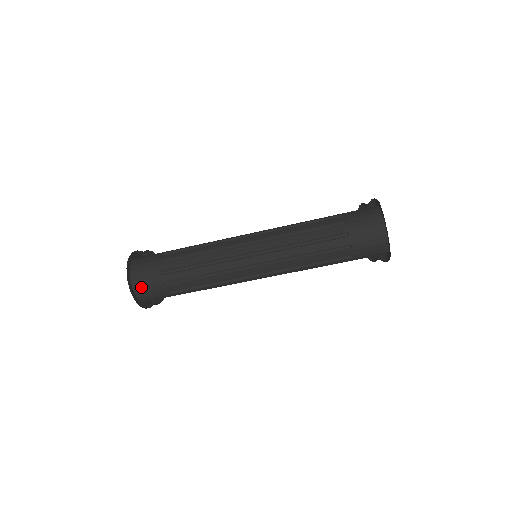
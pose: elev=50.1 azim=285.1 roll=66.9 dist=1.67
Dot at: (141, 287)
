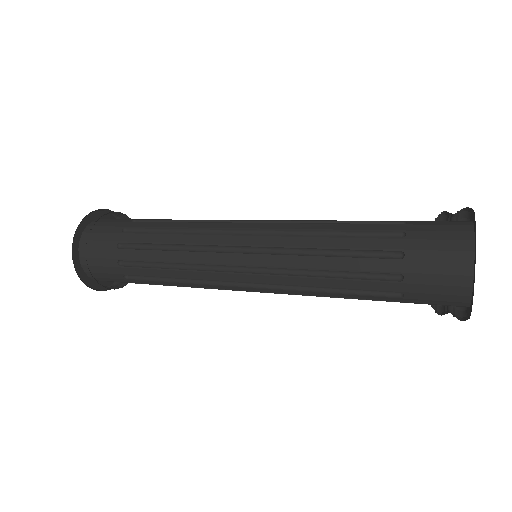
Dot at: occluded
